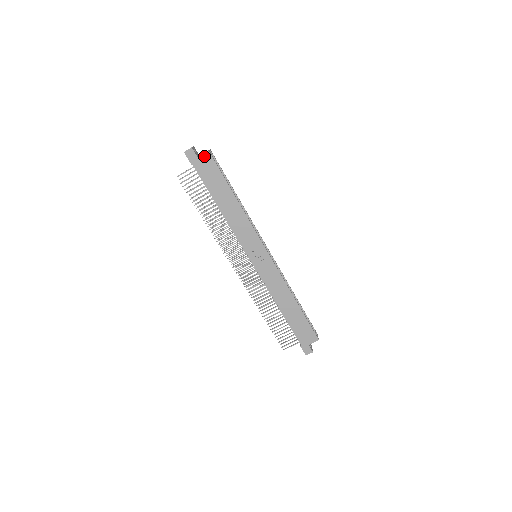
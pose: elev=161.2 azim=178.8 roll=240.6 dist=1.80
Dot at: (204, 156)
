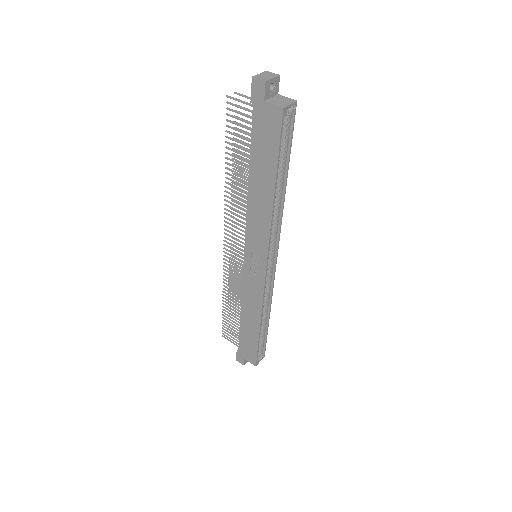
Dot at: (273, 108)
